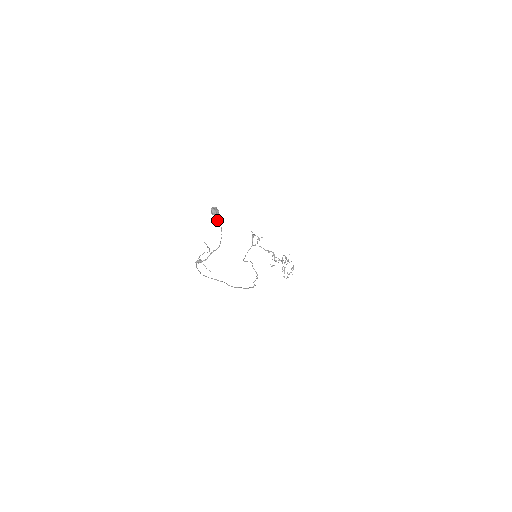
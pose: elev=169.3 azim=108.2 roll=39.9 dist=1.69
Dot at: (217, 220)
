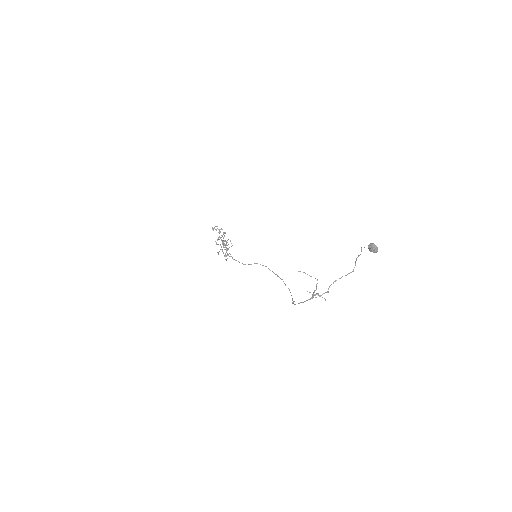
Dot at: occluded
